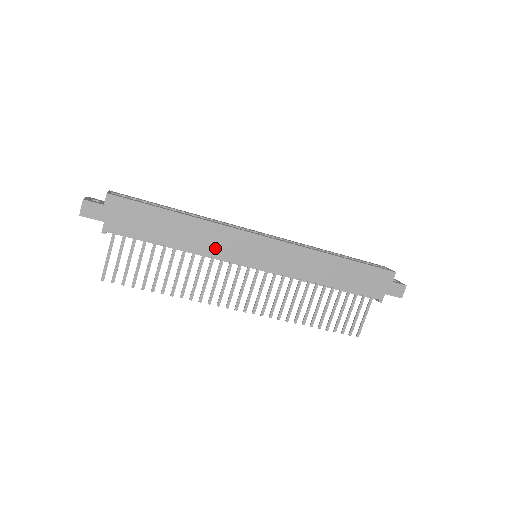
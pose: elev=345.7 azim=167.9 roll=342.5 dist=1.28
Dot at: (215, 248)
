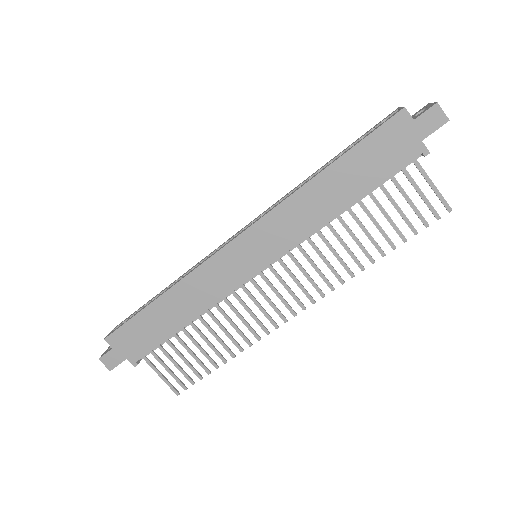
Dot at: (213, 292)
